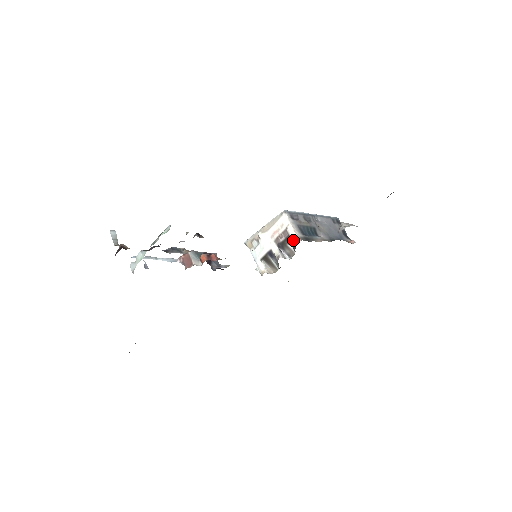
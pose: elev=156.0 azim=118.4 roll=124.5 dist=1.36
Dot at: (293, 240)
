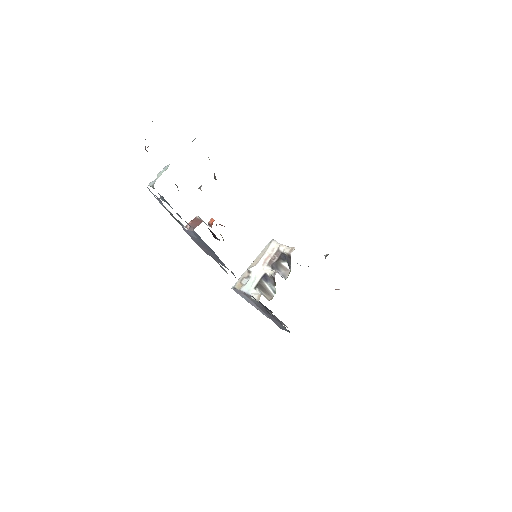
Dot at: (288, 252)
